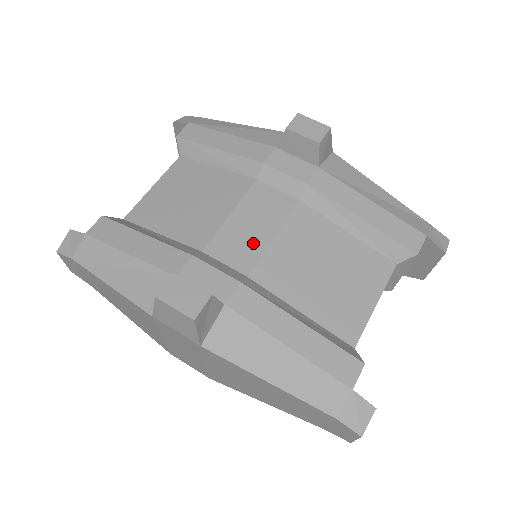
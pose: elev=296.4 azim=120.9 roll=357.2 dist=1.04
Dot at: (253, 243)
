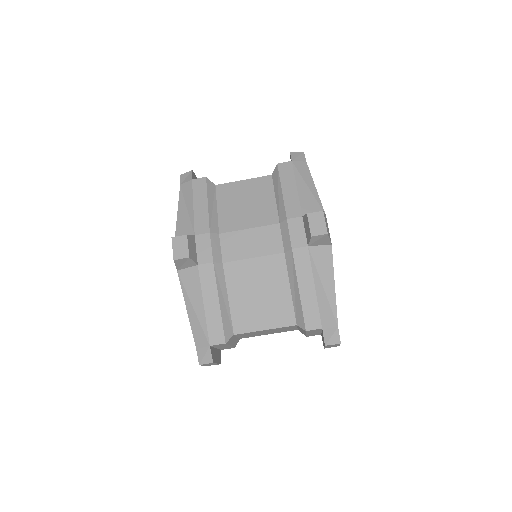
Dot at: (242, 251)
